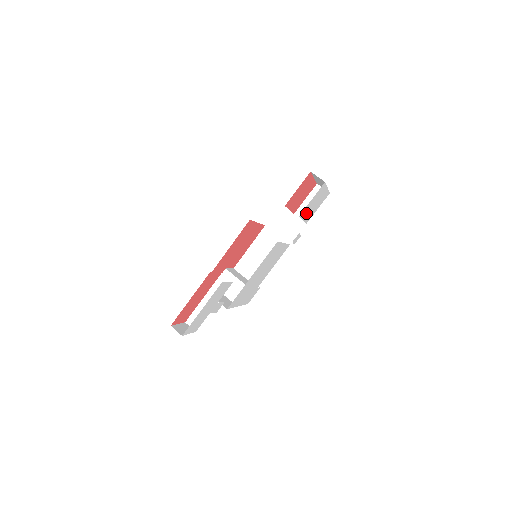
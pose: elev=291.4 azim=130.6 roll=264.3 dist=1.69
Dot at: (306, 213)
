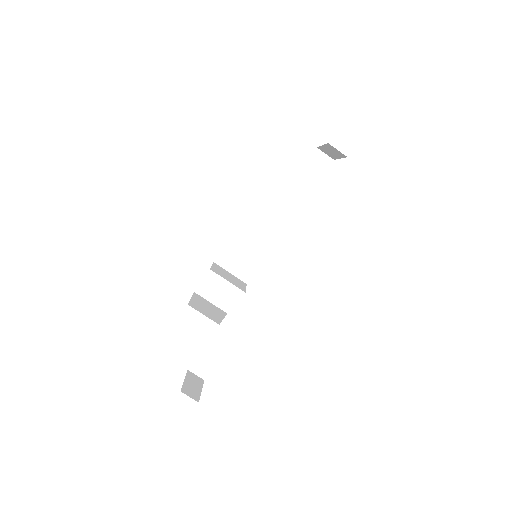
Dot at: occluded
